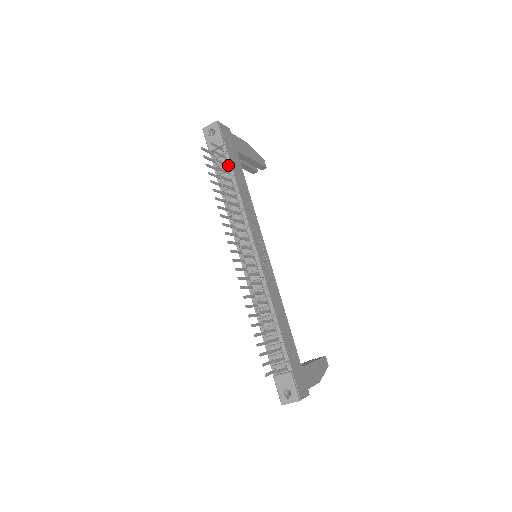
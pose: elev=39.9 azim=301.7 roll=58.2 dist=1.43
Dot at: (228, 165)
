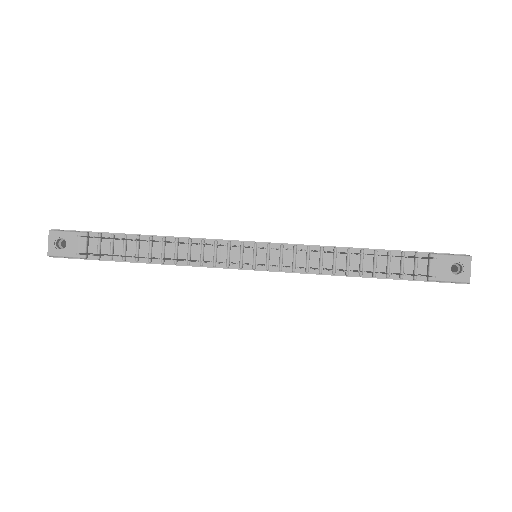
Dot at: occluded
